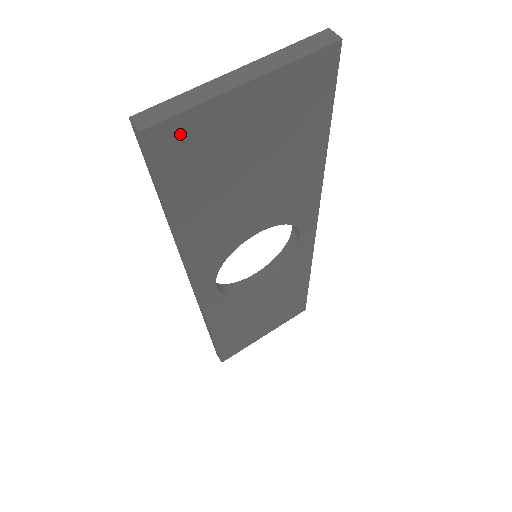
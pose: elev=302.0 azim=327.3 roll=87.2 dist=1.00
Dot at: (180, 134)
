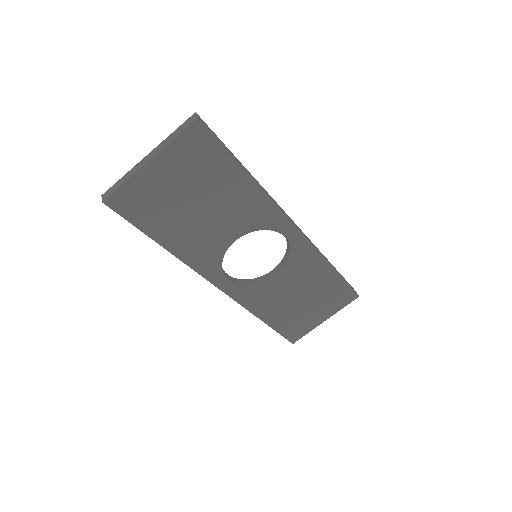
Dot at: (127, 197)
